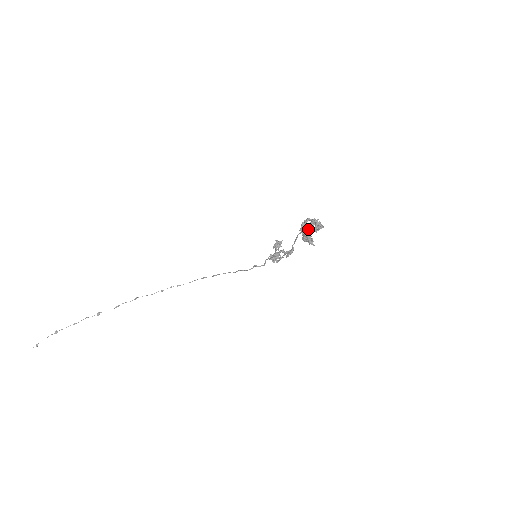
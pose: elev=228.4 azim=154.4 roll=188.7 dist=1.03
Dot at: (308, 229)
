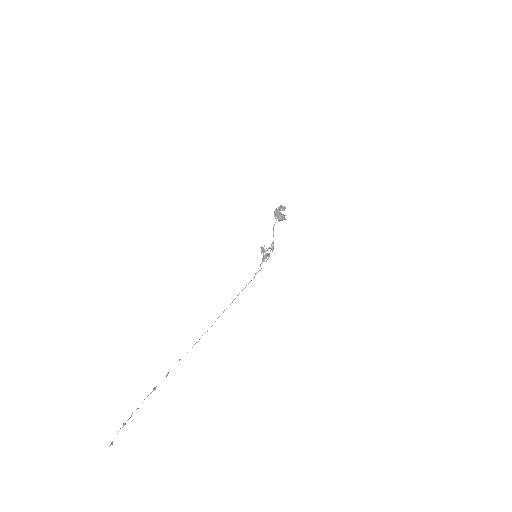
Dot at: (279, 211)
